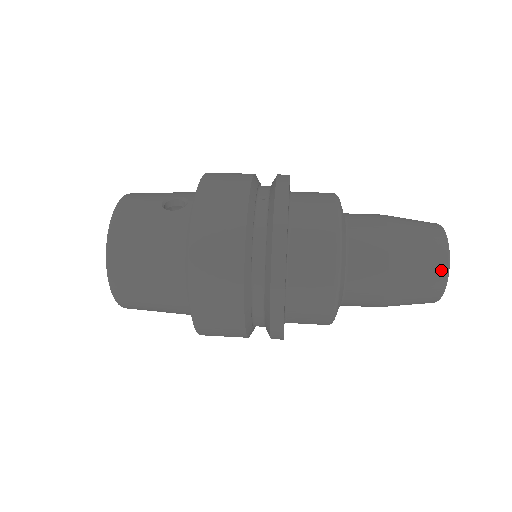
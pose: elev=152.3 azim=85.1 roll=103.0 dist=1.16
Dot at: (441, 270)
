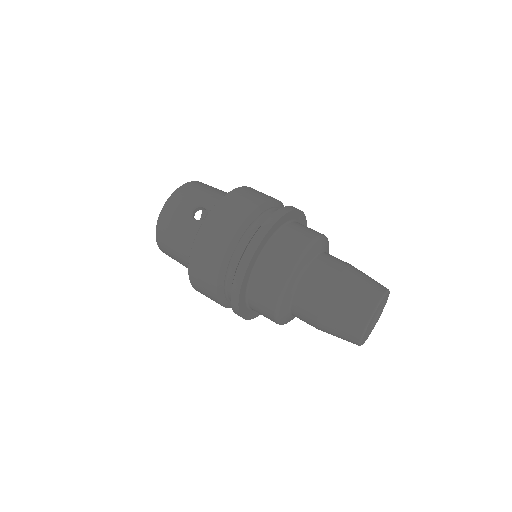
Dot at: (356, 334)
